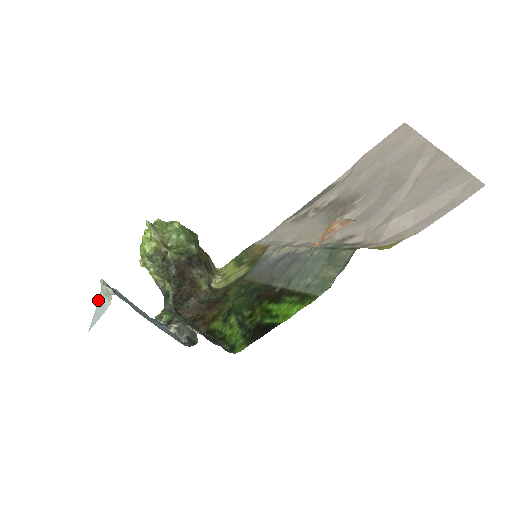
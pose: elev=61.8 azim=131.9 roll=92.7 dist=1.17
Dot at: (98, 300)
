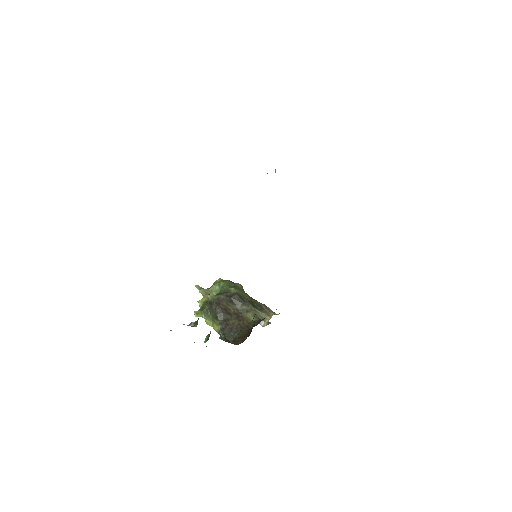
Dot at: occluded
